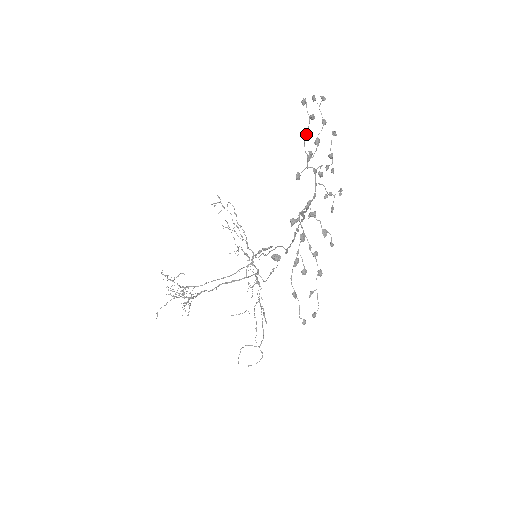
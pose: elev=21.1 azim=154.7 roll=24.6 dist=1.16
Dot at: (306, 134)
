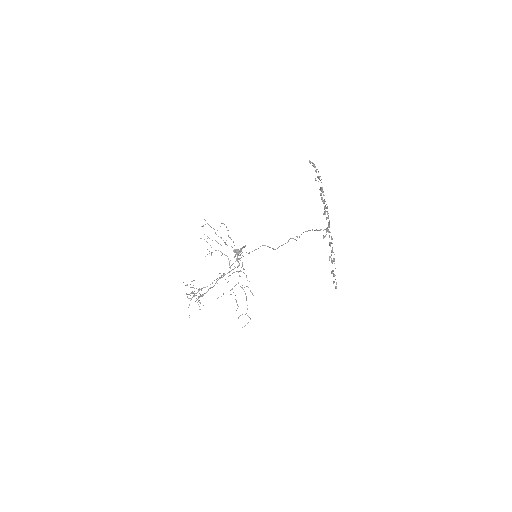
Dot at: (322, 189)
